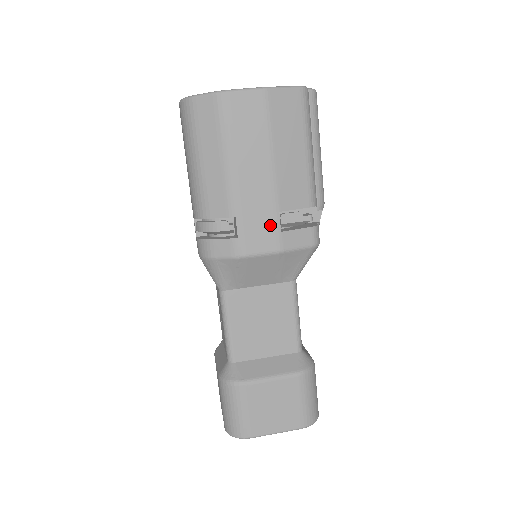
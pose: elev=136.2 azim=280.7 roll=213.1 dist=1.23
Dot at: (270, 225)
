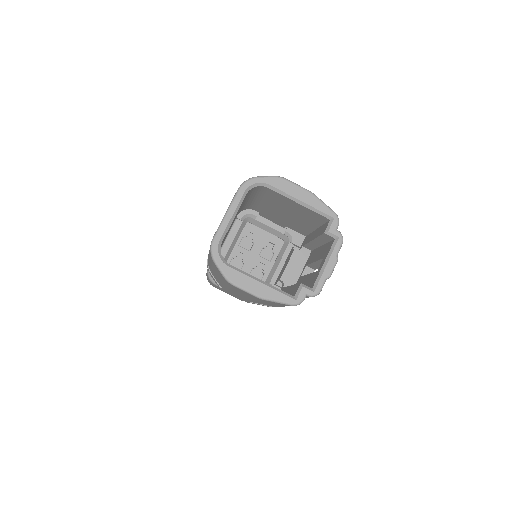
Dot at: (243, 299)
